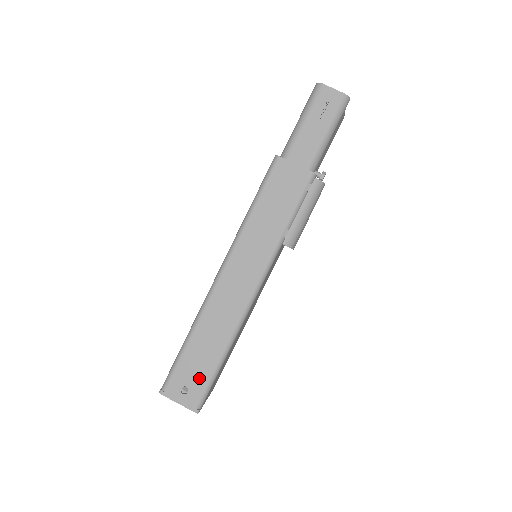
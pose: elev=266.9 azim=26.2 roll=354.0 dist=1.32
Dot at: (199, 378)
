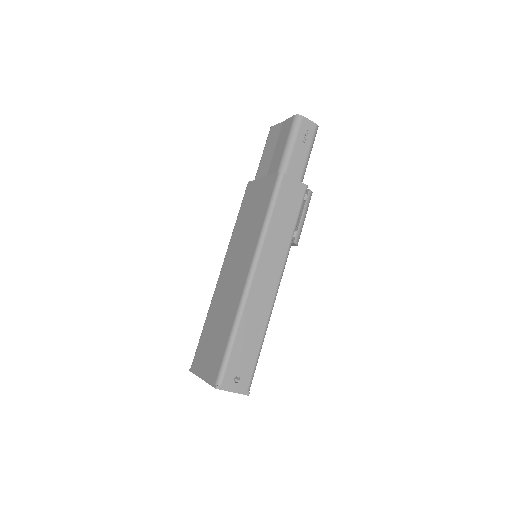
Dot at: (247, 366)
